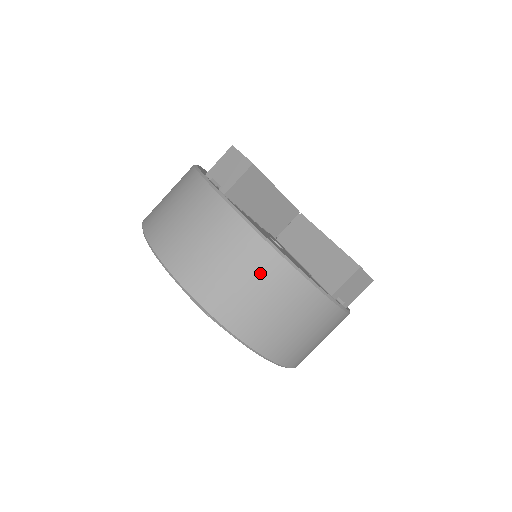
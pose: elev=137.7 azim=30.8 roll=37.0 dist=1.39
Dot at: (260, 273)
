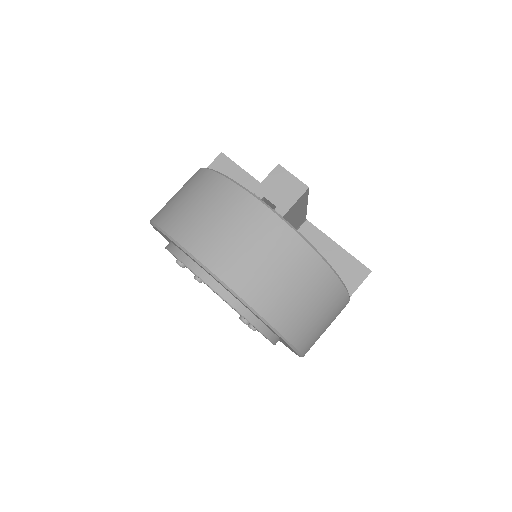
Dot at: (317, 288)
